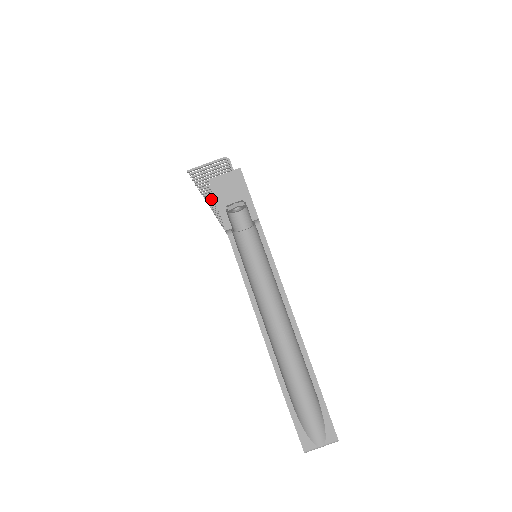
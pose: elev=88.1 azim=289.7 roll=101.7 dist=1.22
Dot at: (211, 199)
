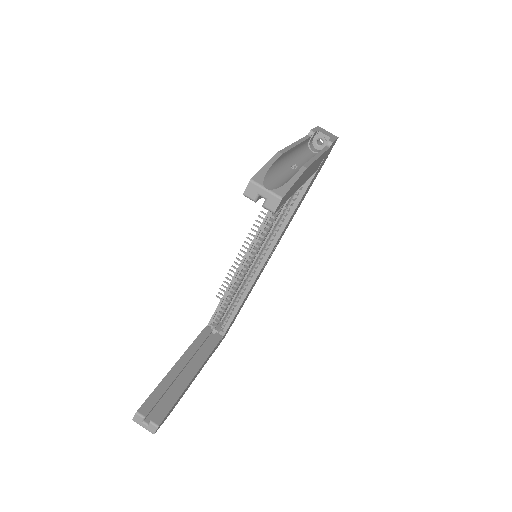
Dot at: occluded
